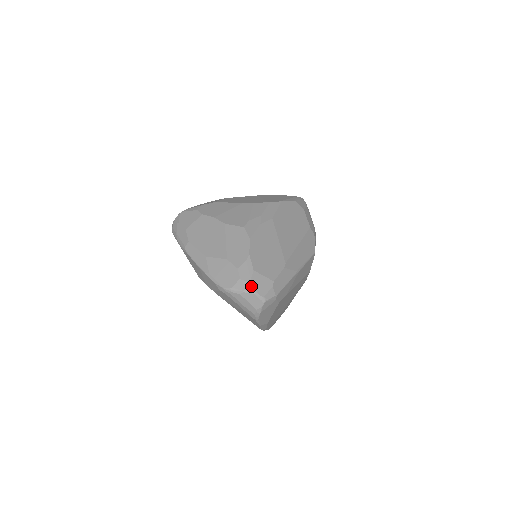
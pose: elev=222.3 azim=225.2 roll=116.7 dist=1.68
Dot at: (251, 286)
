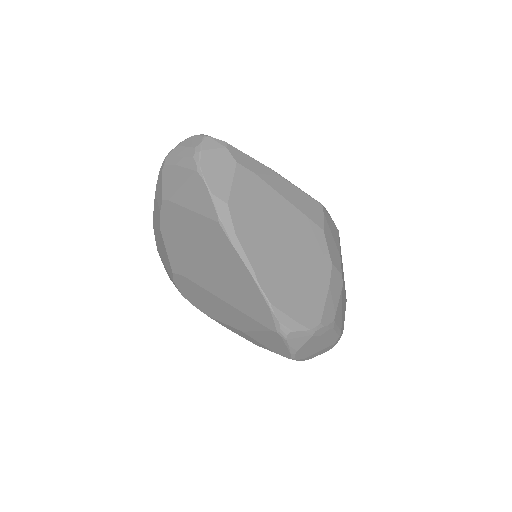
Dot at: occluded
